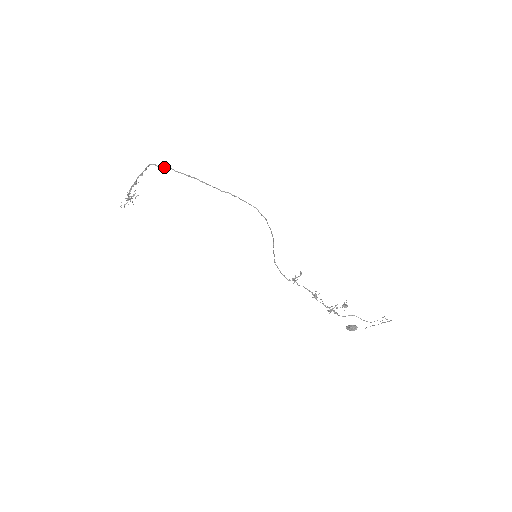
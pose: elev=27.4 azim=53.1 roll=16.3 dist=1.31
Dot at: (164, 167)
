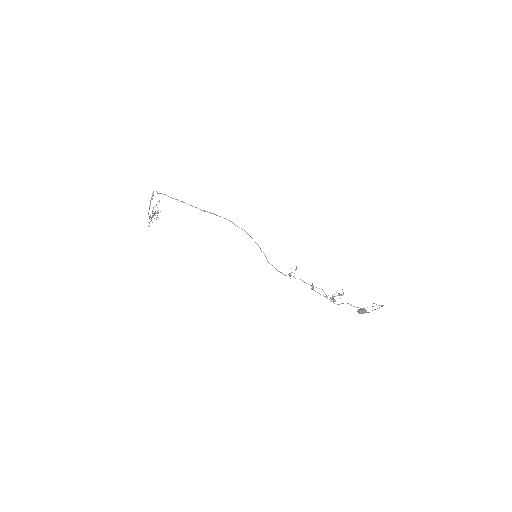
Dot at: occluded
